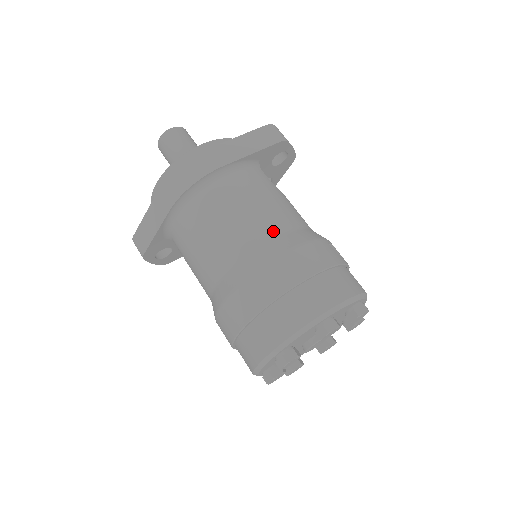
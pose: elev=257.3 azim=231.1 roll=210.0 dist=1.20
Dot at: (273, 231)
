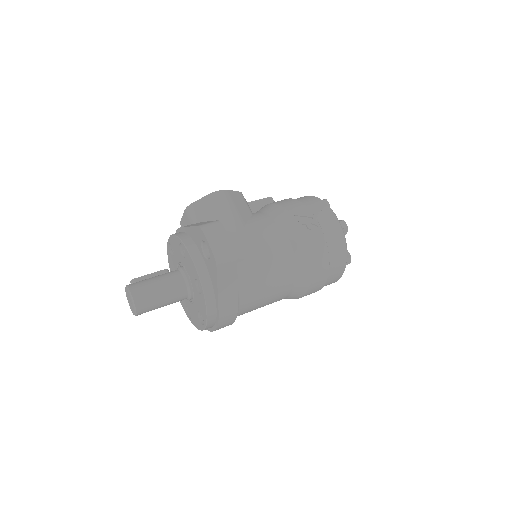
Dot at: (291, 280)
